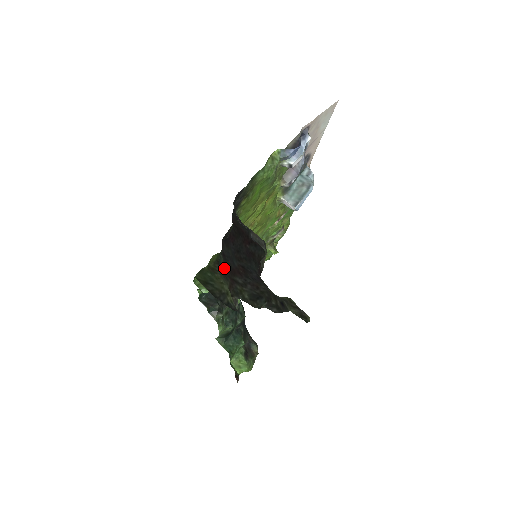
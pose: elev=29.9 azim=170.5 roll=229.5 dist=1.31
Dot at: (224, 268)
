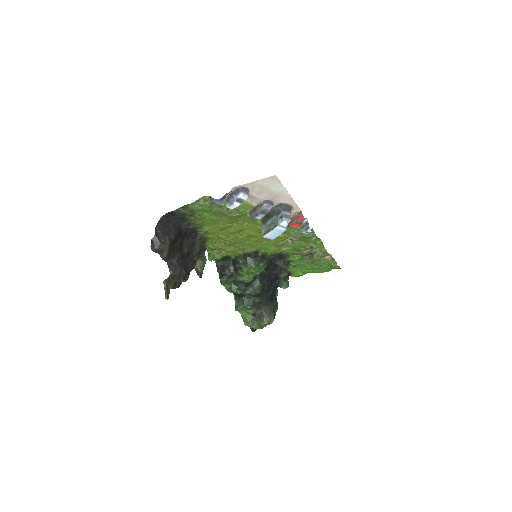
Dot at: (196, 250)
